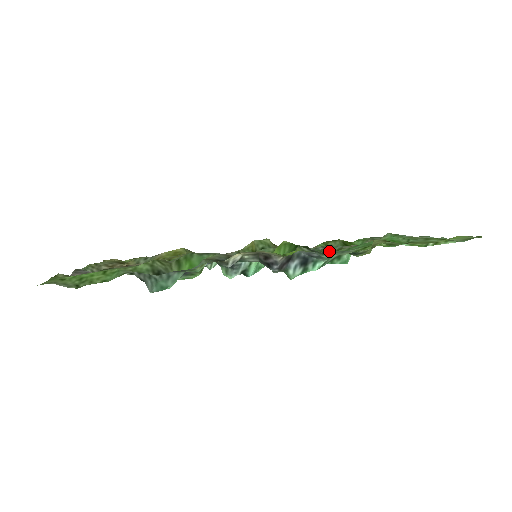
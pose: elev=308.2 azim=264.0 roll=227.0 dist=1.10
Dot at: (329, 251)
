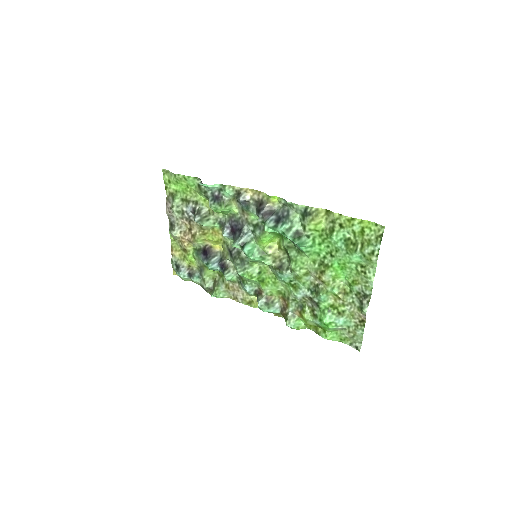
Dot at: (301, 280)
